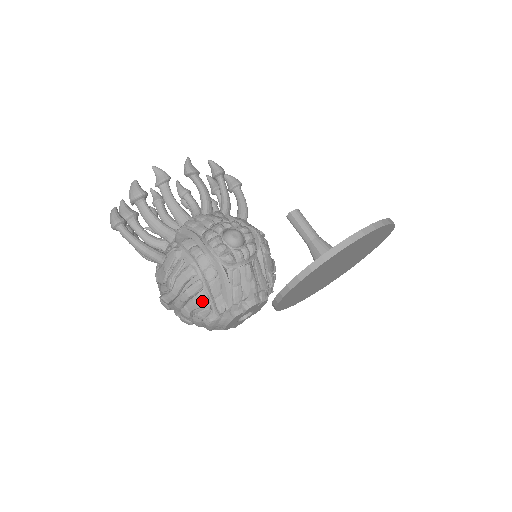
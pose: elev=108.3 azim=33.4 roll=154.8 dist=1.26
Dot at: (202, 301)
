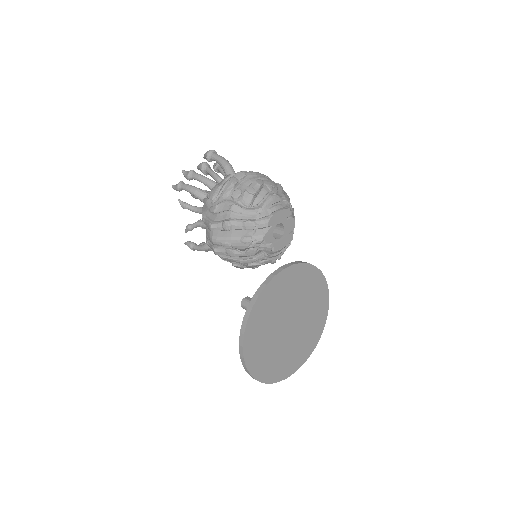
Dot at: (275, 185)
